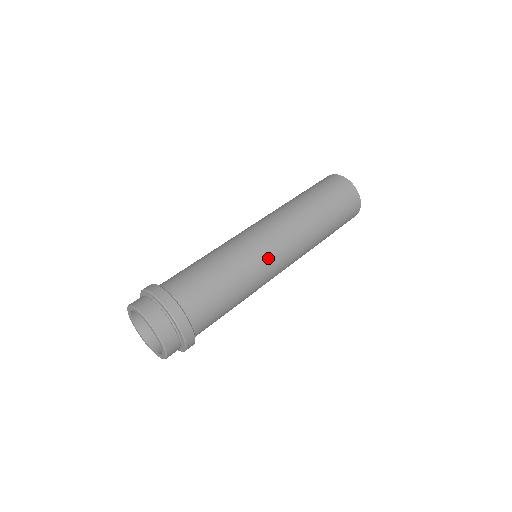
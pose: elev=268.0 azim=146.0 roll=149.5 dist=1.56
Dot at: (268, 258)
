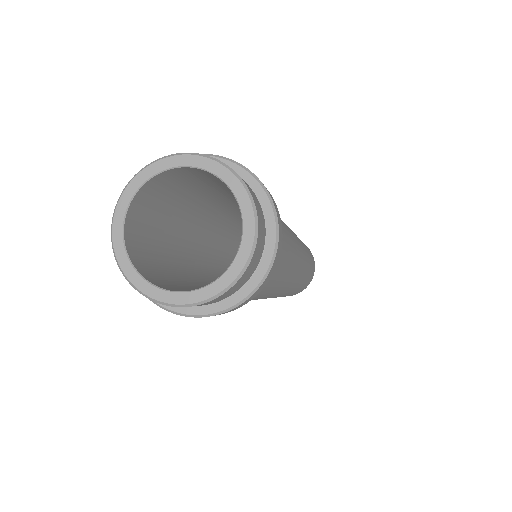
Dot at: (289, 281)
